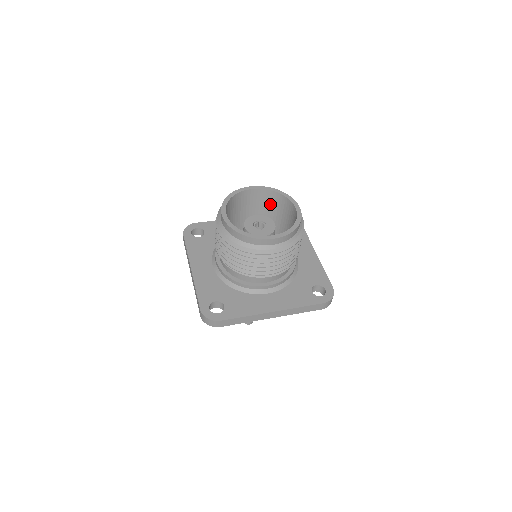
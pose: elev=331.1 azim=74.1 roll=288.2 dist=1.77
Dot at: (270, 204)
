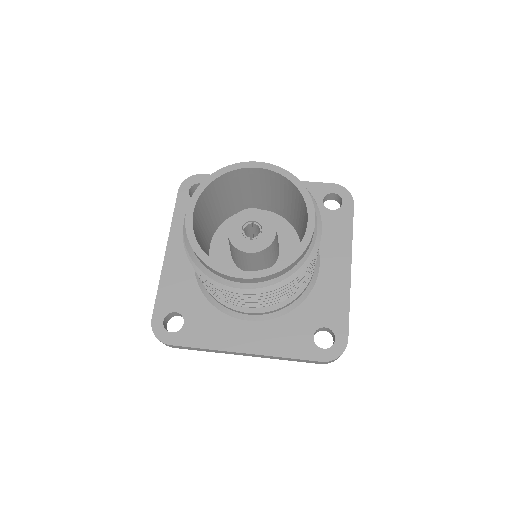
Dot at: (285, 192)
